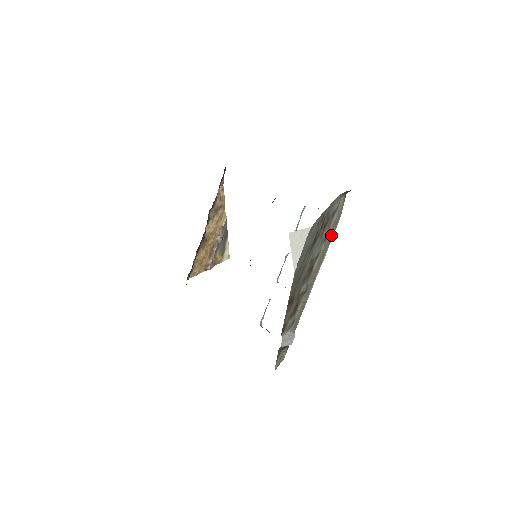
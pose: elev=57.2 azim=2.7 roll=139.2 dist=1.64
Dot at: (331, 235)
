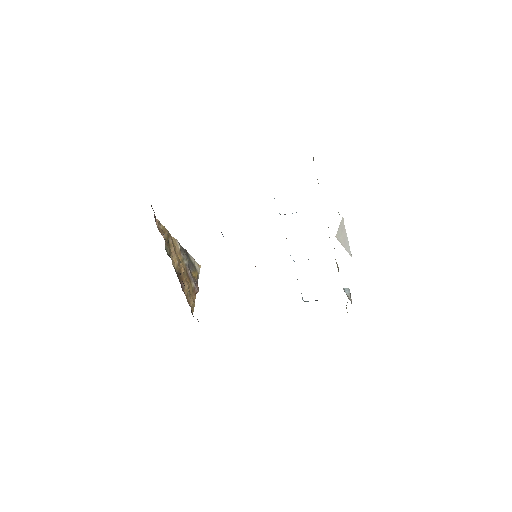
Dot at: occluded
